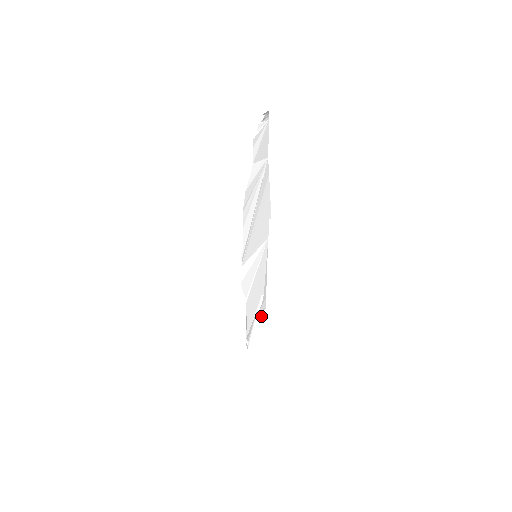
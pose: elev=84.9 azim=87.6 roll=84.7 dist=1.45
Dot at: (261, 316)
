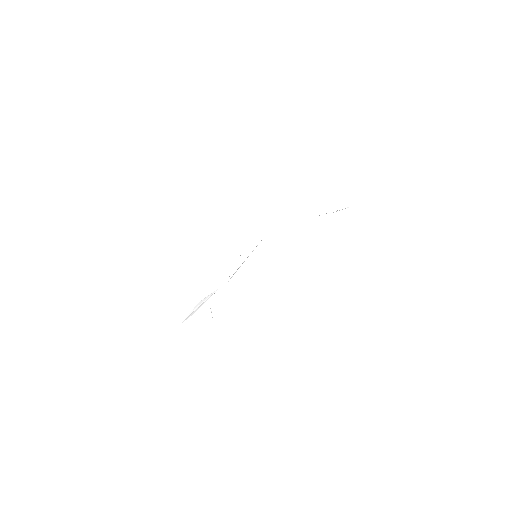
Dot at: occluded
